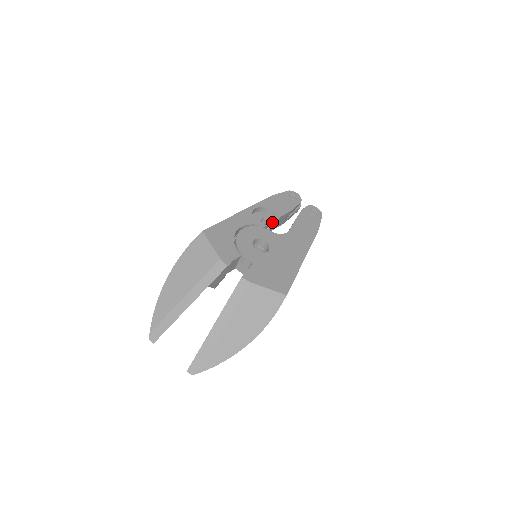
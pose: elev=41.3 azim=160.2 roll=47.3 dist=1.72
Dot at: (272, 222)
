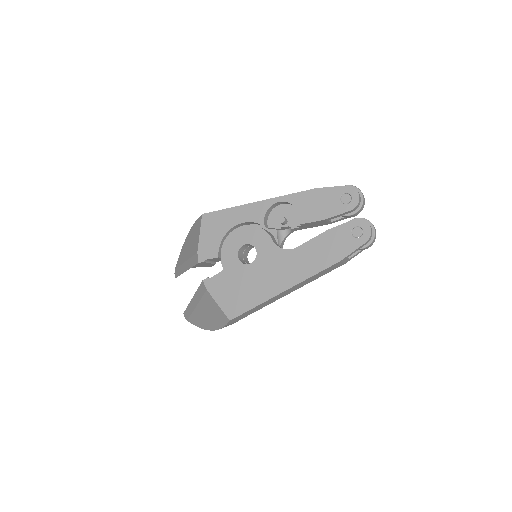
Dot at: (295, 224)
